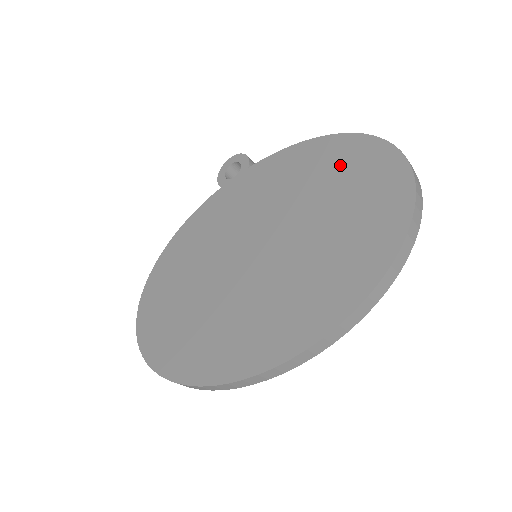
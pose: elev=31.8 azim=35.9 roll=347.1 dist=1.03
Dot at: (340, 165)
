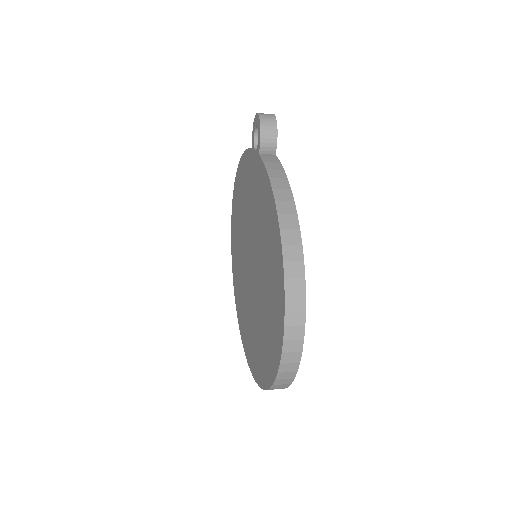
Dot at: (272, 267)
